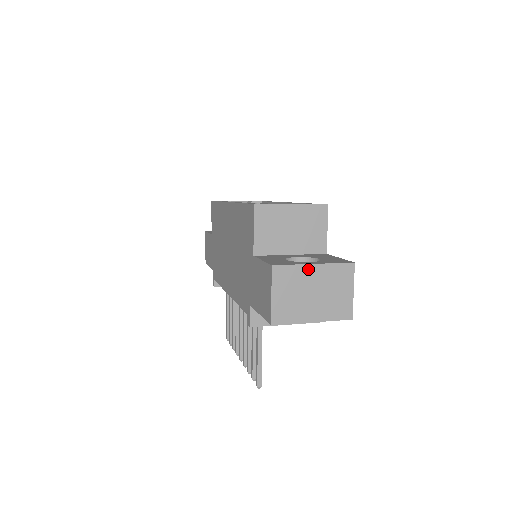
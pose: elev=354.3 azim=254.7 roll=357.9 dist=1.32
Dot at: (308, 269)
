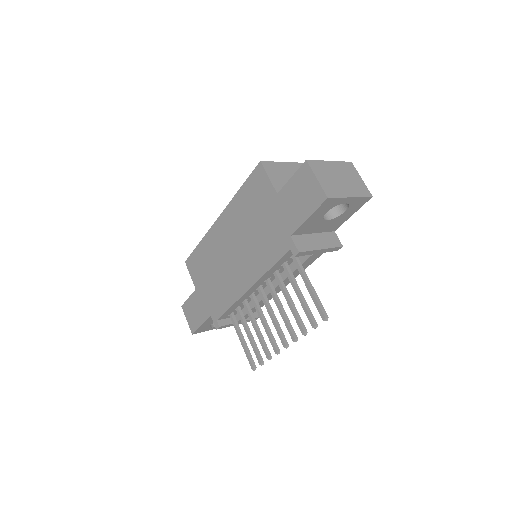
Dot at: (328, 164)
